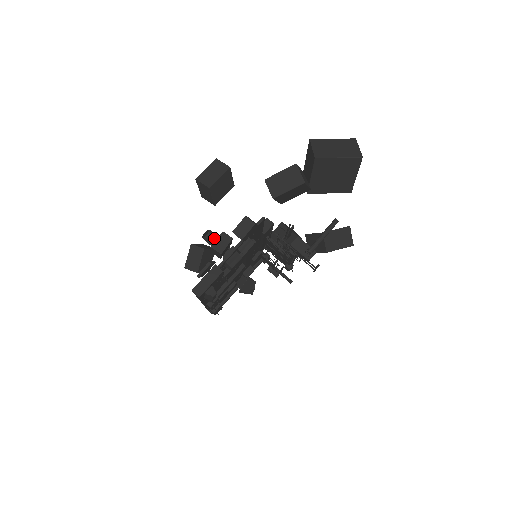
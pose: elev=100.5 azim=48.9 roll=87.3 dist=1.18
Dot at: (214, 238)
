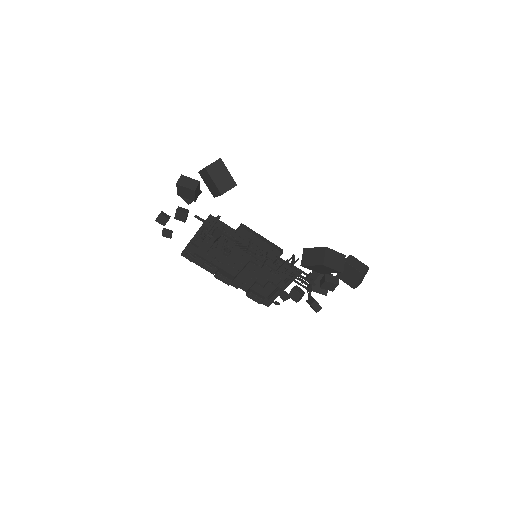
Dot at: occluded
